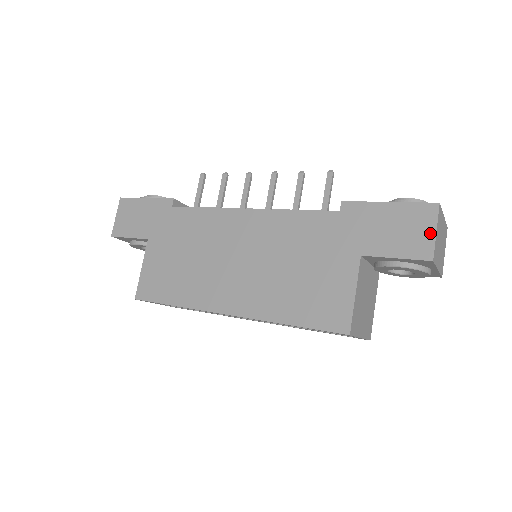
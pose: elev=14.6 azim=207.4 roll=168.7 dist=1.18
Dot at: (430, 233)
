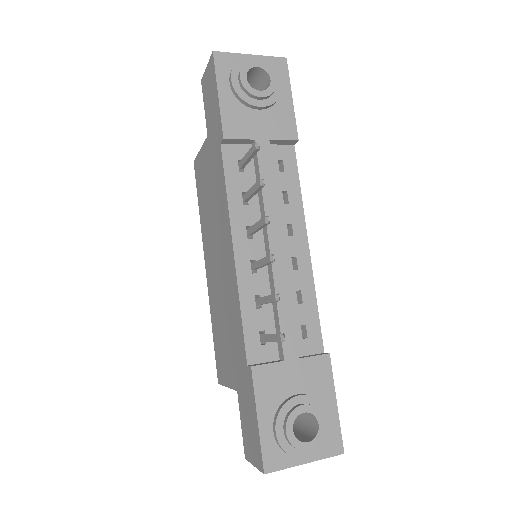
Dot at: (252, 460)
